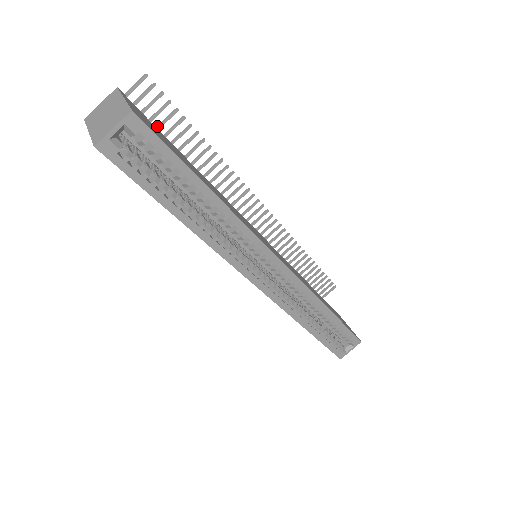
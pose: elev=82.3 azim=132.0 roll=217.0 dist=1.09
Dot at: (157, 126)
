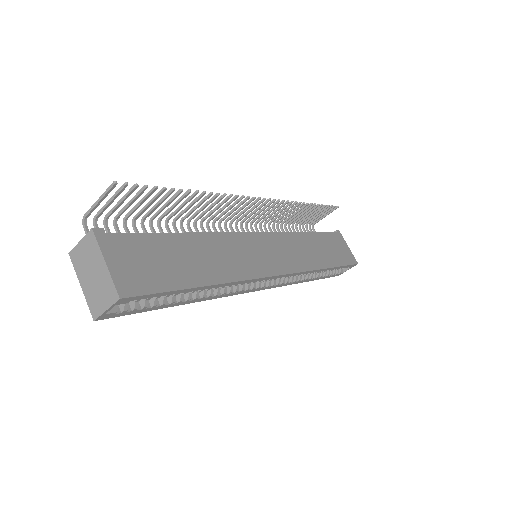
Dot at: (138, 203)
